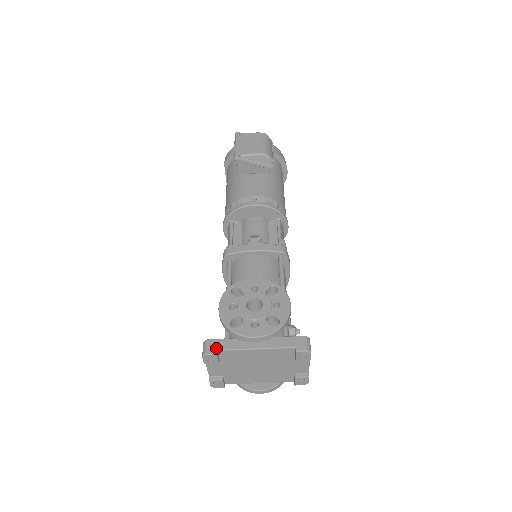
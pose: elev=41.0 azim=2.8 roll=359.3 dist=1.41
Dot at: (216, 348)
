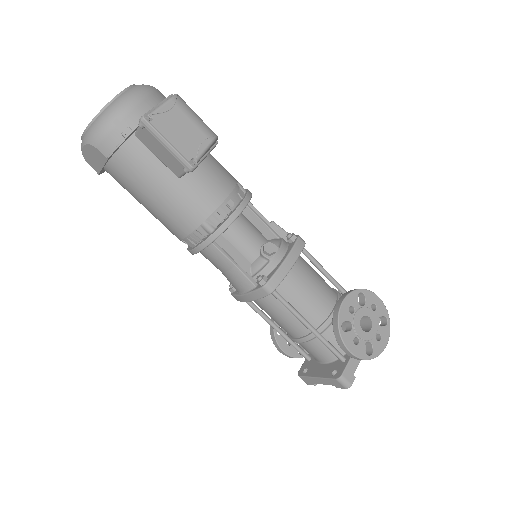
Dot at: (352, 374)
